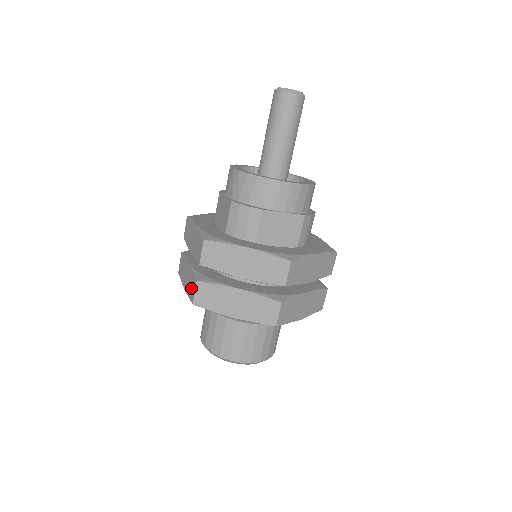
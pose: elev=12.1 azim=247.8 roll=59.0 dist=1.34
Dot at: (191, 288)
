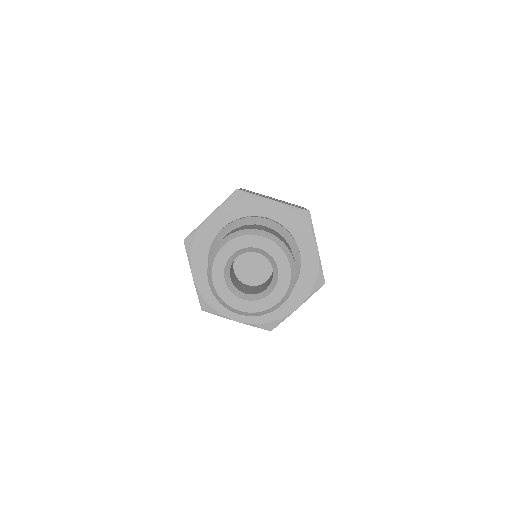
Dot at: occluded
